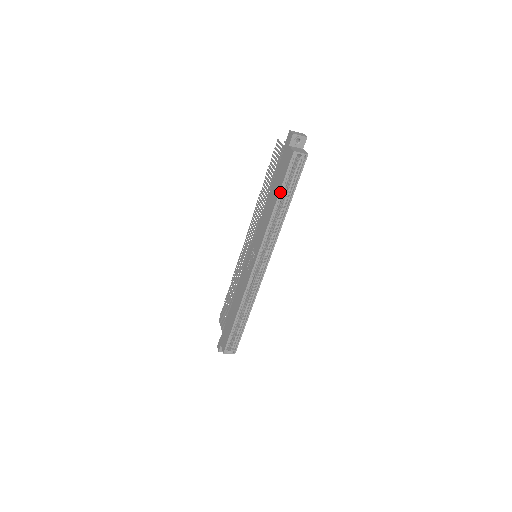
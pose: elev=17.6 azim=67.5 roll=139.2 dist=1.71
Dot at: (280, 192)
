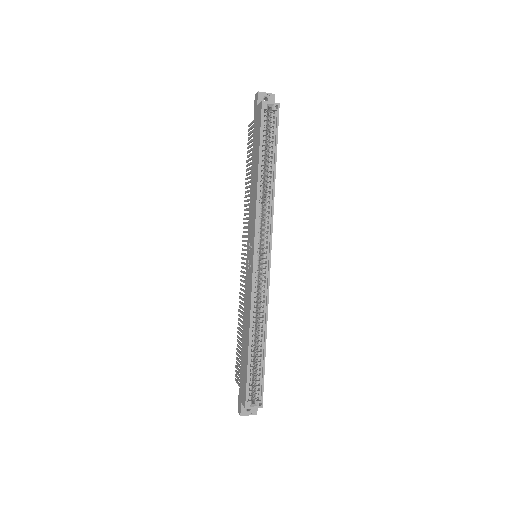
Dot at: (260, 153)
